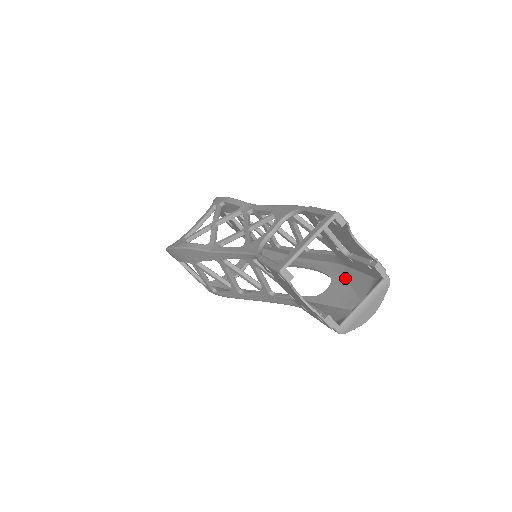
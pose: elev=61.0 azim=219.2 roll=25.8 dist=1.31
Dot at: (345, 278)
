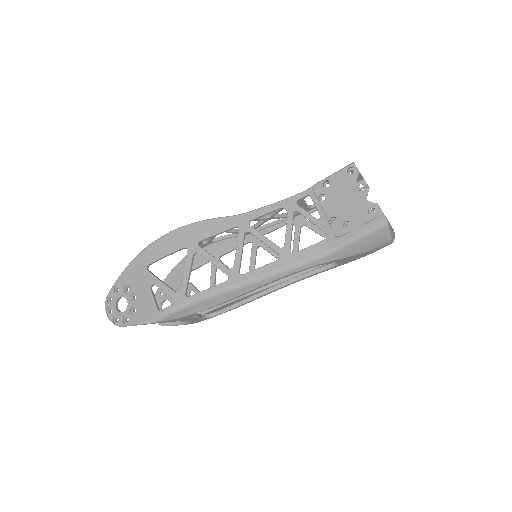
Dot at: occluded
